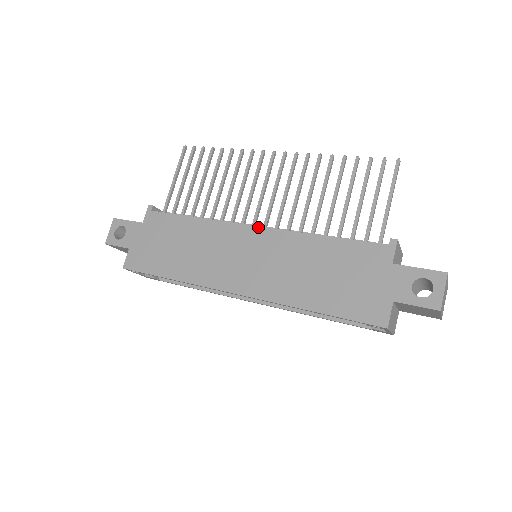
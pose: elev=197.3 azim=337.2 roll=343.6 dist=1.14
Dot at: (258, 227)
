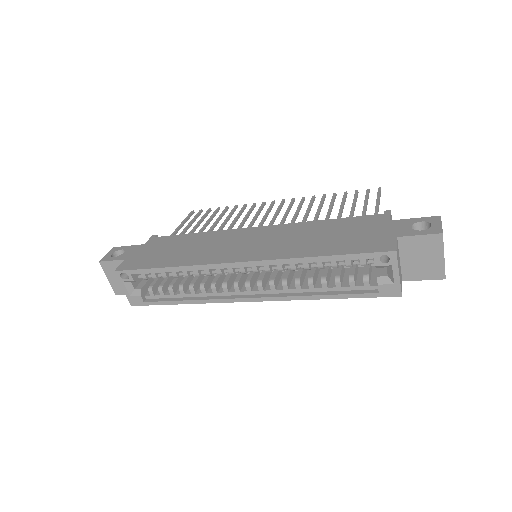
Dot at: (261, 226)
